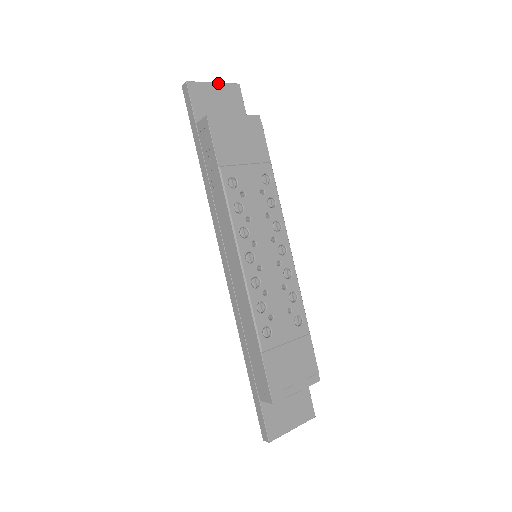
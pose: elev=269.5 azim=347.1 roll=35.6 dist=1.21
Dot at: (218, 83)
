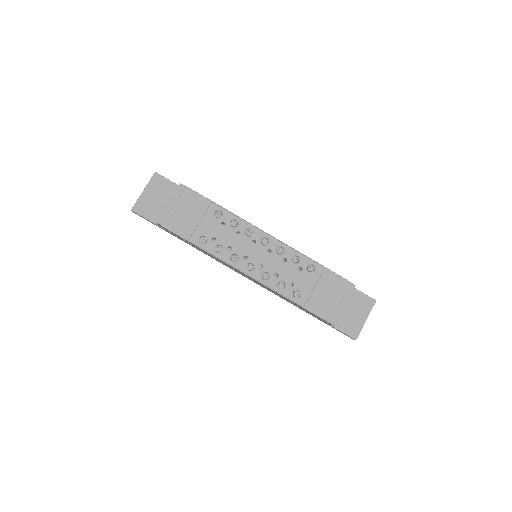
Dot at: (145, 188)
